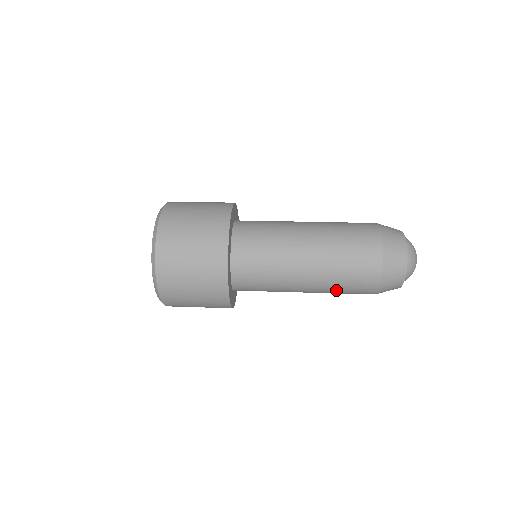
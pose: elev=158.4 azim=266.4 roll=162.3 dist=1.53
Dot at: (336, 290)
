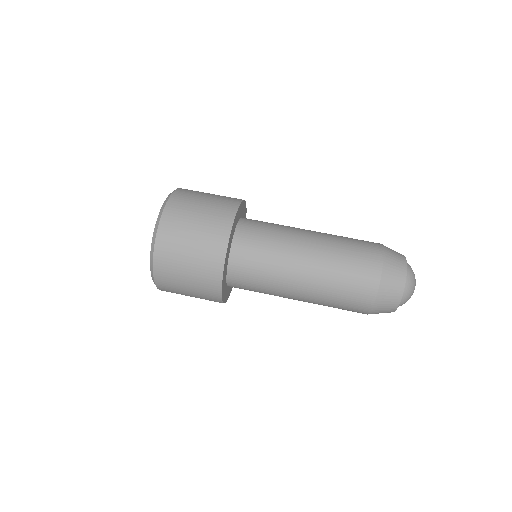
Dot at: occluded
